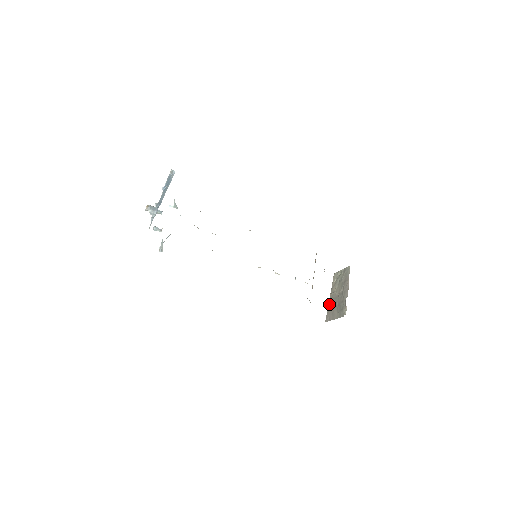
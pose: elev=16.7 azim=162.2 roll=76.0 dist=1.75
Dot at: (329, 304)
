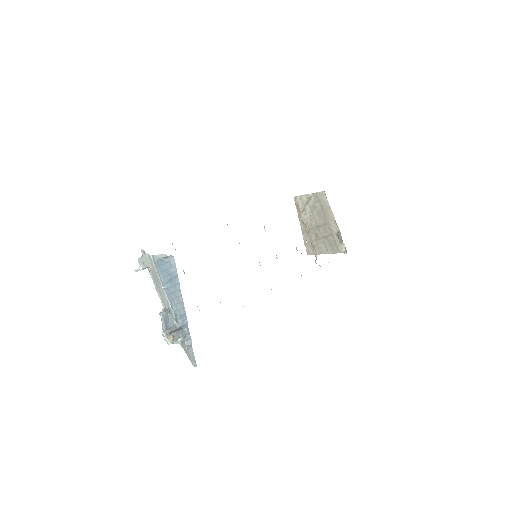
Dot at: (304, 235)
